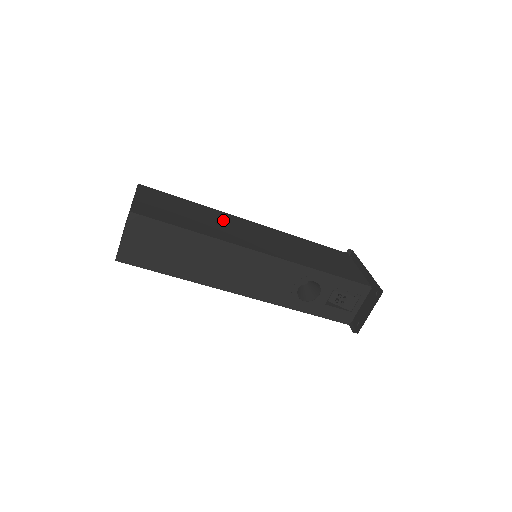
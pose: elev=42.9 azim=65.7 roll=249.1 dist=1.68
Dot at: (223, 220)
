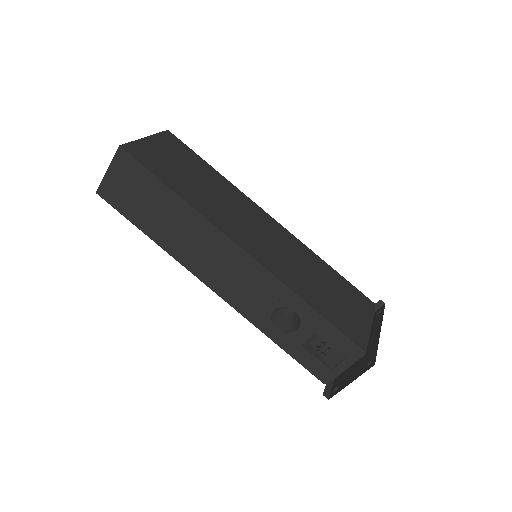
Dot at: (233, 200)
